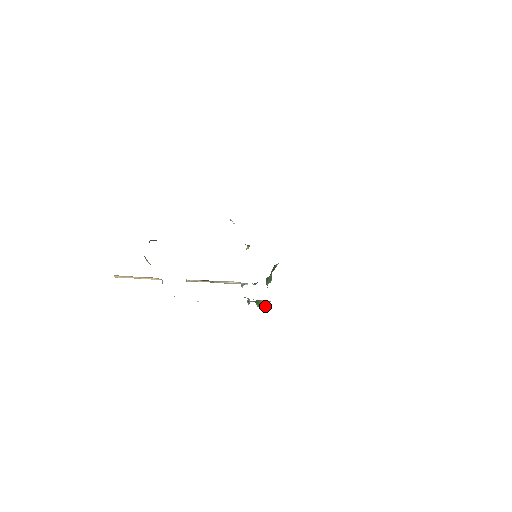
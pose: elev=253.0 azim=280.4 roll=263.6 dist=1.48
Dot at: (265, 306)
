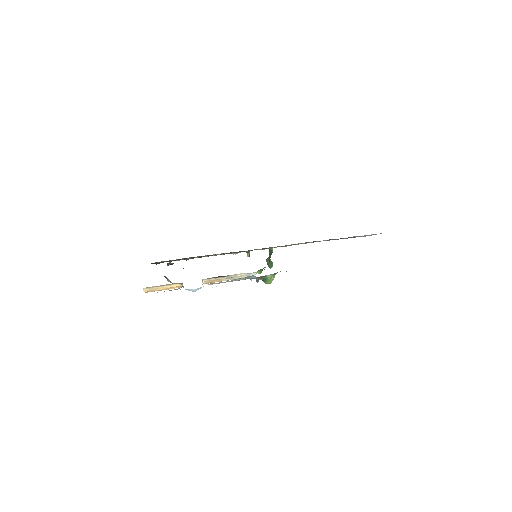
Dot at: (272, 280)
